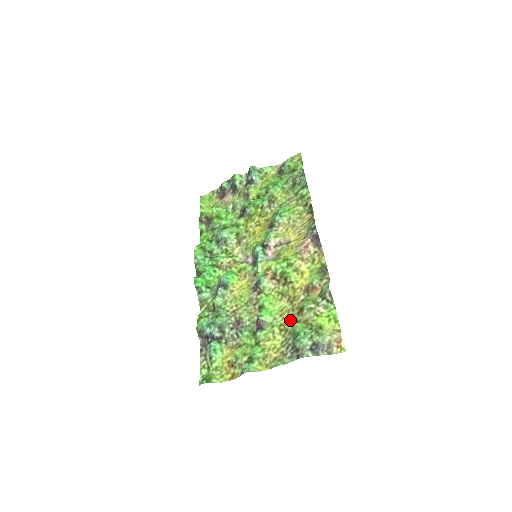
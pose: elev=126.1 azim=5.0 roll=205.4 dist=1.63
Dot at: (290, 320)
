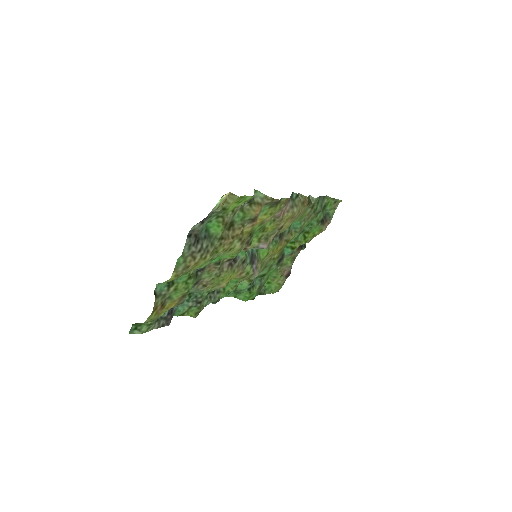
Dot at: (223, 241)
